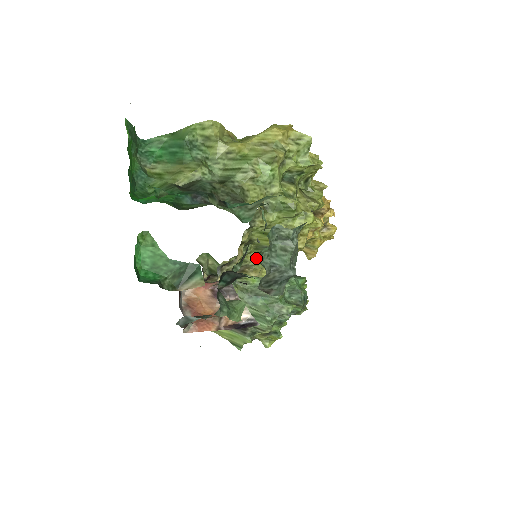
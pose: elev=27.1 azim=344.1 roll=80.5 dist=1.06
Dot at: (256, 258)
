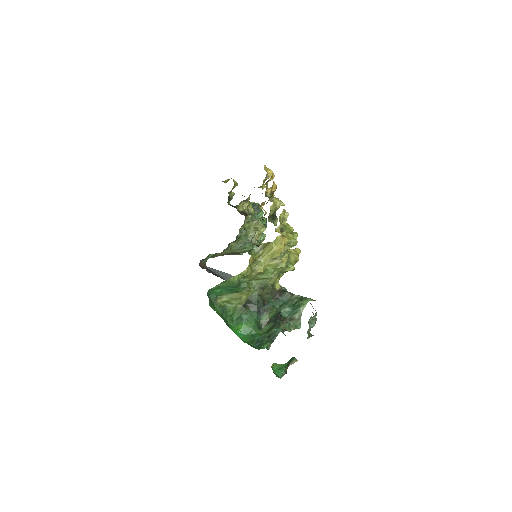
Dot at: occluded
